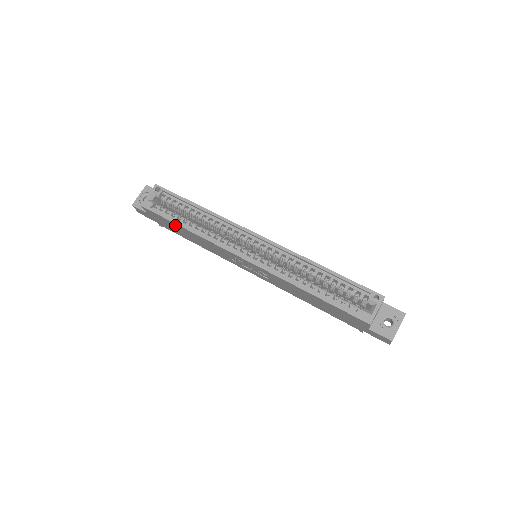
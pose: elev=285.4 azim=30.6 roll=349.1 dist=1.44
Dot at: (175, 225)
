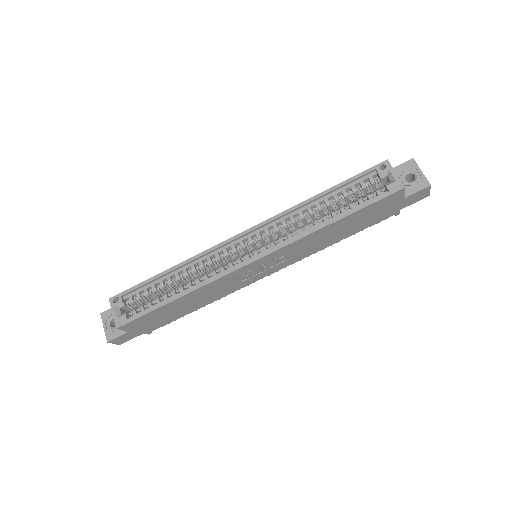
Dot at: (164, 309)
